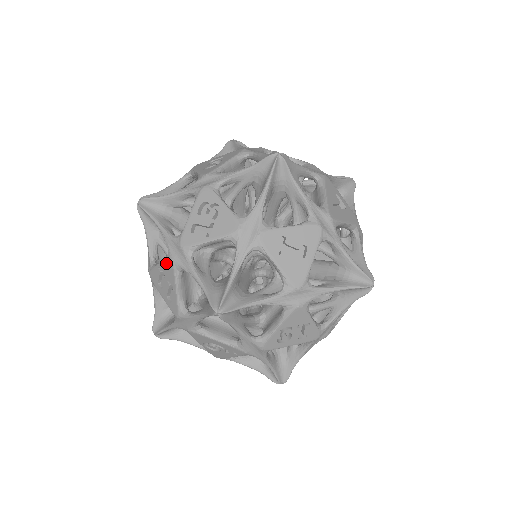
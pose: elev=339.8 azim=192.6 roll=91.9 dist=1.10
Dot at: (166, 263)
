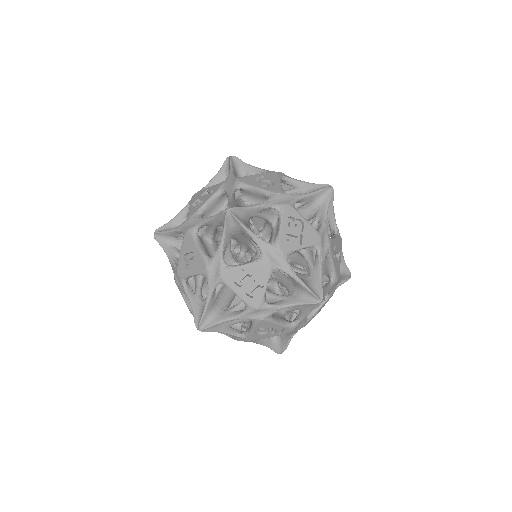
Dot at: (260, 265)
